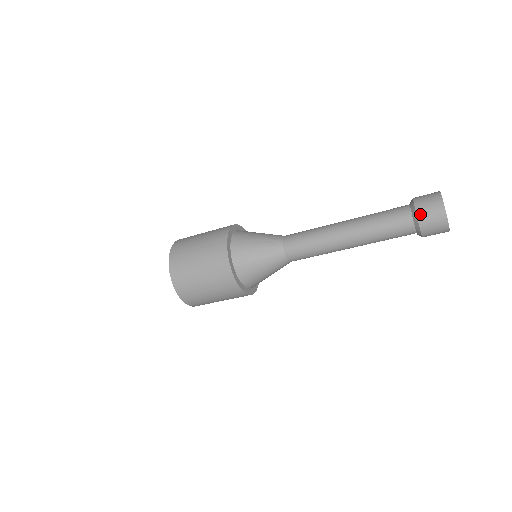
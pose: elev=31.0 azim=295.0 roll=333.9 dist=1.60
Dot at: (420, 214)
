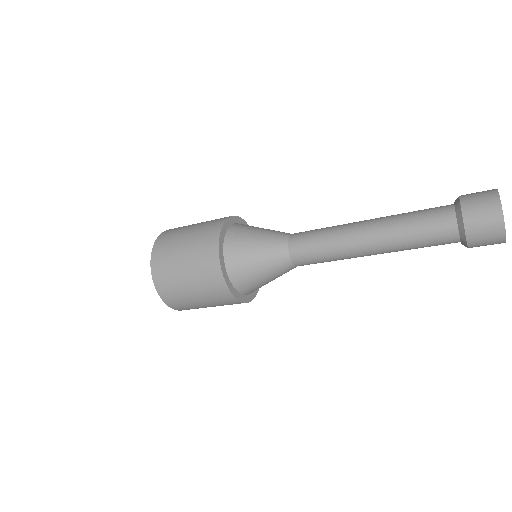
Dot at: (467, 214)
